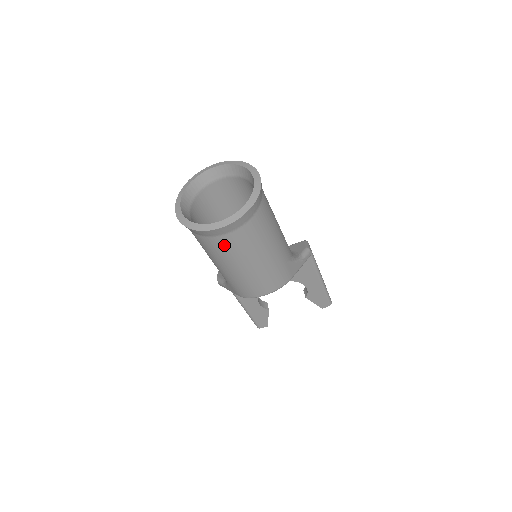
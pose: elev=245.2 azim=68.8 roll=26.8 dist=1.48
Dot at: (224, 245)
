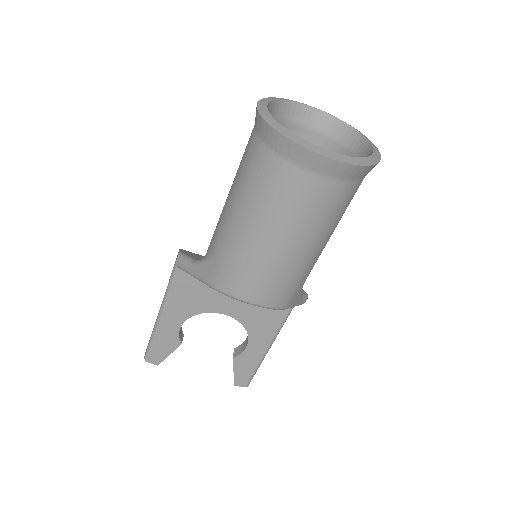
Dot at: (292, 188)
